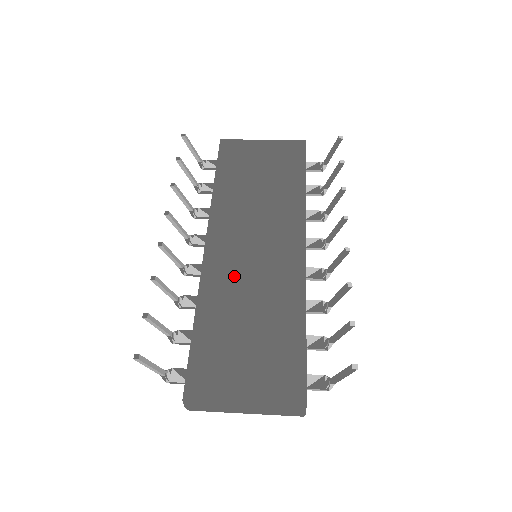
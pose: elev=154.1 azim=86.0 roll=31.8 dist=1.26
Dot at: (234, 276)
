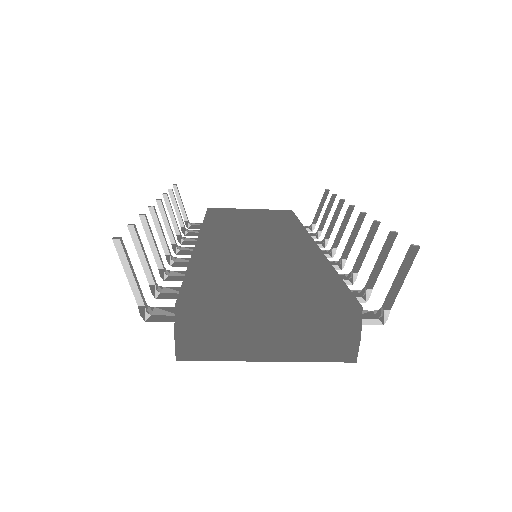
Dot at: (235, 248)
